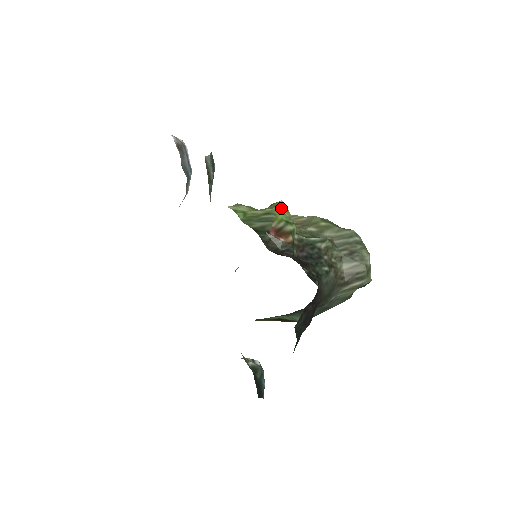
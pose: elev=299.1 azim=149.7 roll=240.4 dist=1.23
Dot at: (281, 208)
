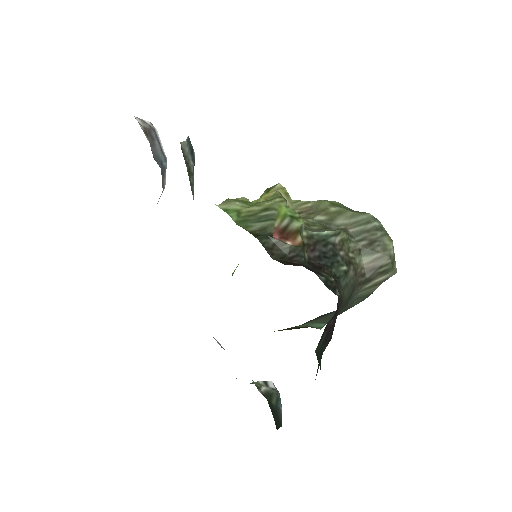
Dot at: (282, 199)
